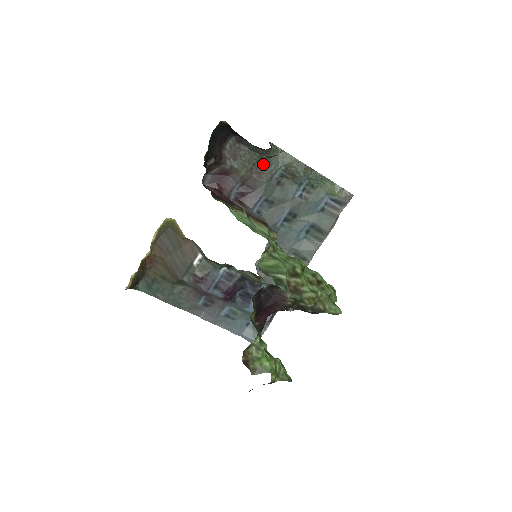
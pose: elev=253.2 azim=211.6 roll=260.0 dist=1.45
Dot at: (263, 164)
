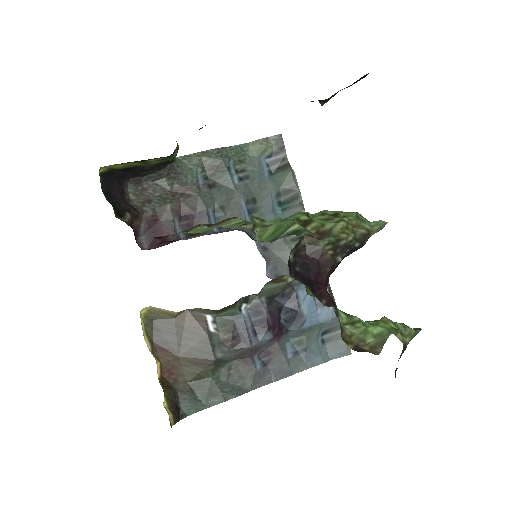
Dot at: (179, 183)
